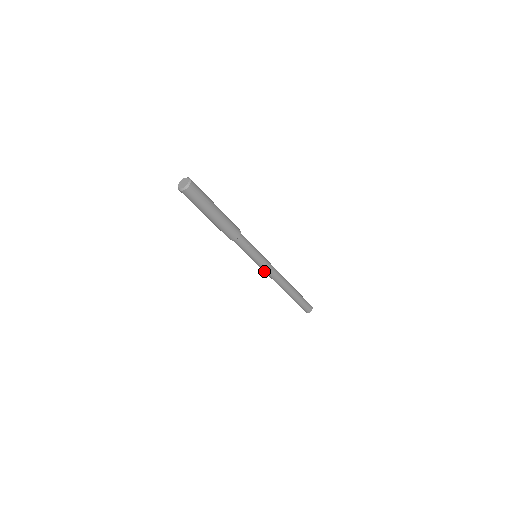
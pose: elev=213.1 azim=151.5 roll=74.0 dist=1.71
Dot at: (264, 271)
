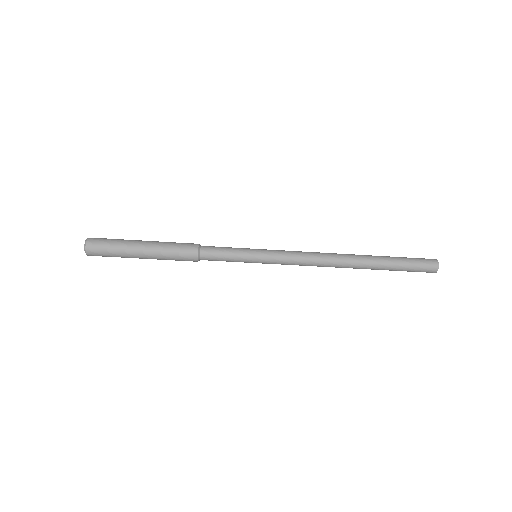
Dot at: (290, 263)
